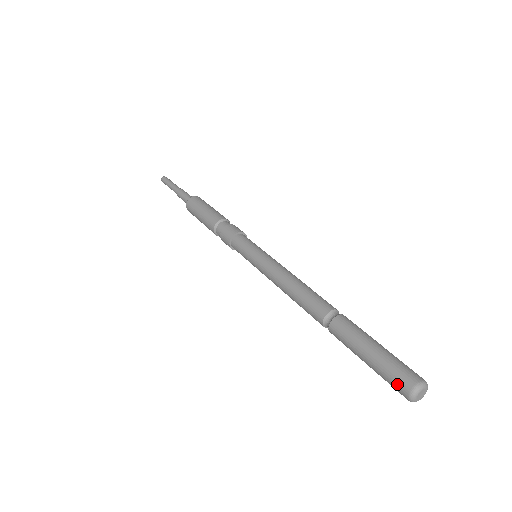
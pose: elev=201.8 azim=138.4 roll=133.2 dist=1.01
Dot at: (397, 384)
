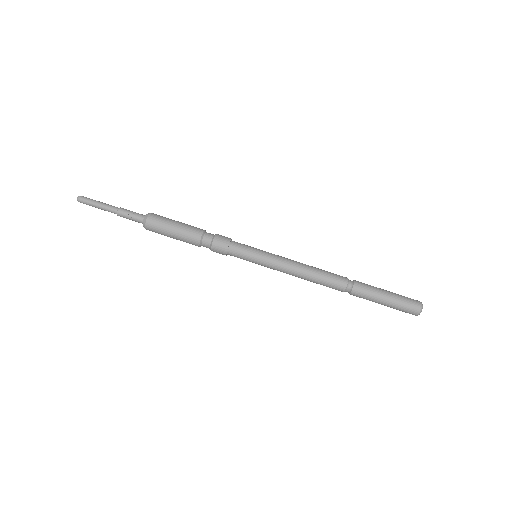
Dot at: (410, 310)
